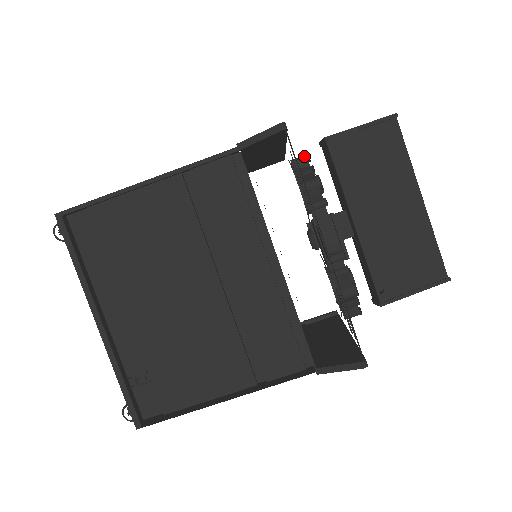
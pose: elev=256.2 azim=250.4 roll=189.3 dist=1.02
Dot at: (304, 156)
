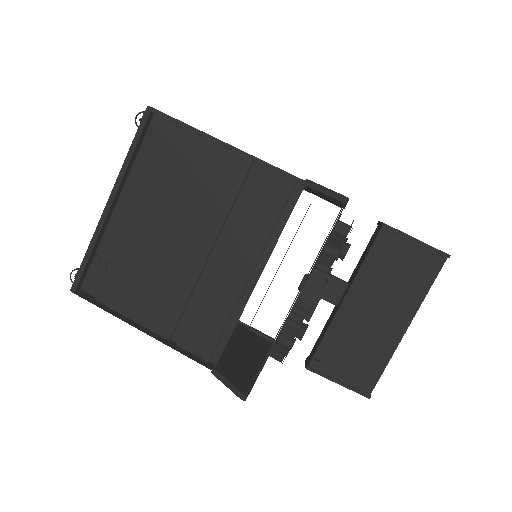
Dot at: (349, 226)
